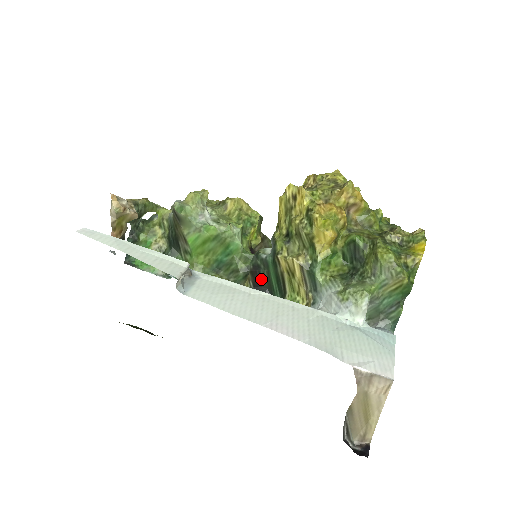
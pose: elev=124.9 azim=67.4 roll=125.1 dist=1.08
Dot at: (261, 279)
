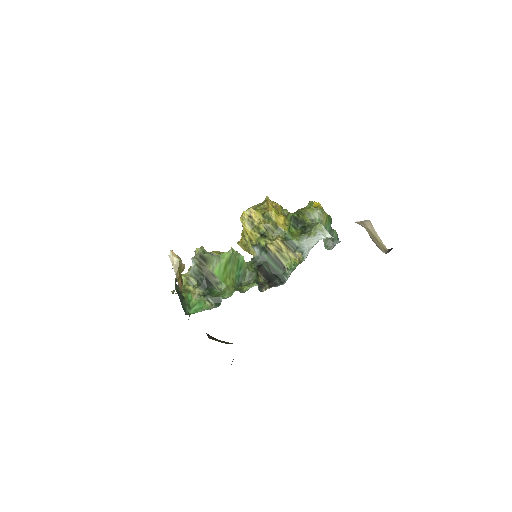
Dot at: (266, 270)
